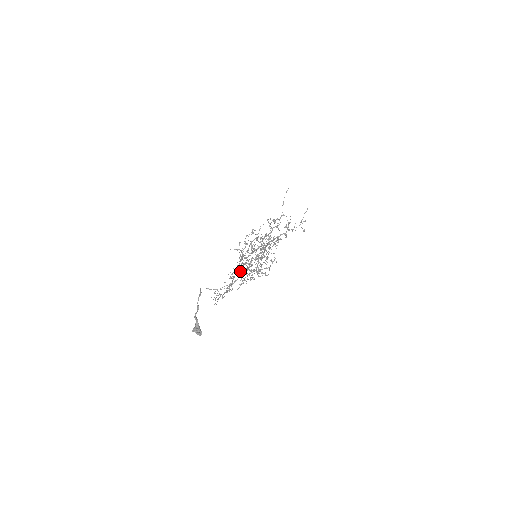
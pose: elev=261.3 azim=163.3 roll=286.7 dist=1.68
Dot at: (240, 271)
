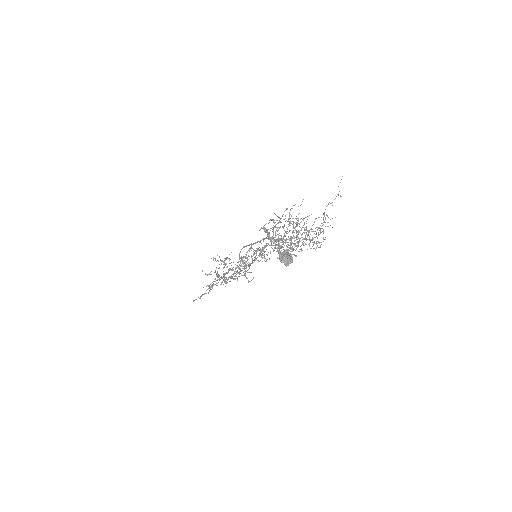
Dot at: (282, 239)
